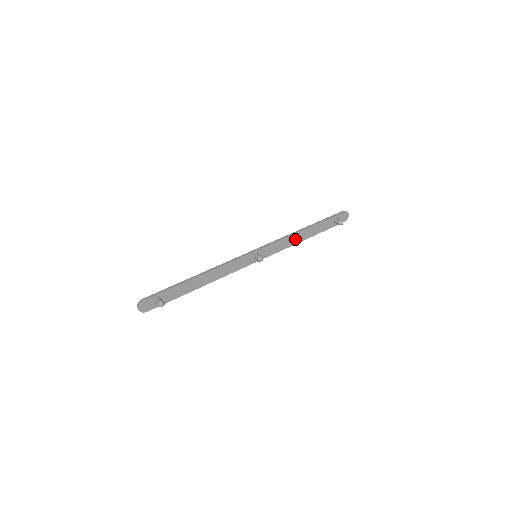
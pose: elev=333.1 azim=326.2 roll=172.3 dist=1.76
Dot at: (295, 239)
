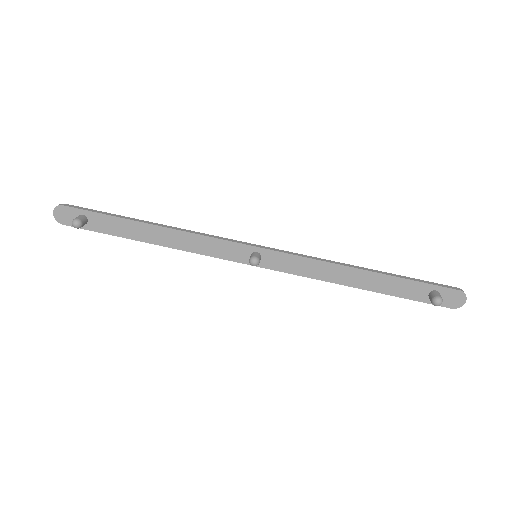
Dot at: (337, 274)
